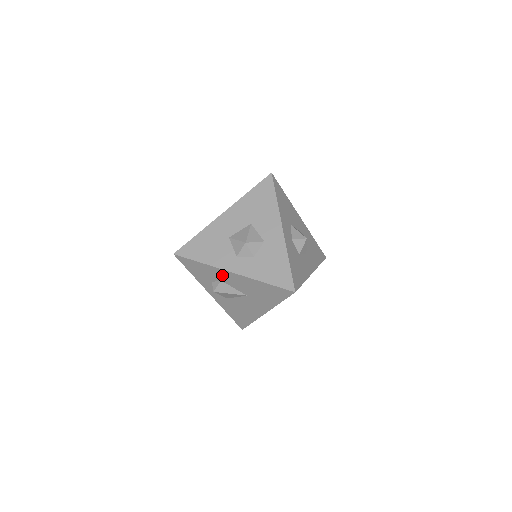
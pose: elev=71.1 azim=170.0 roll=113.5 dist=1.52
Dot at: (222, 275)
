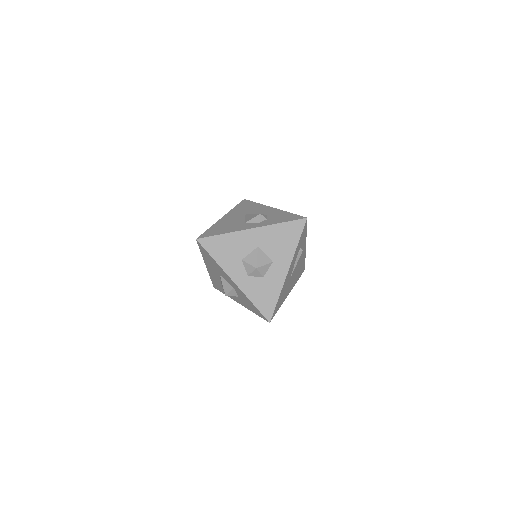
Dot at: occluded
